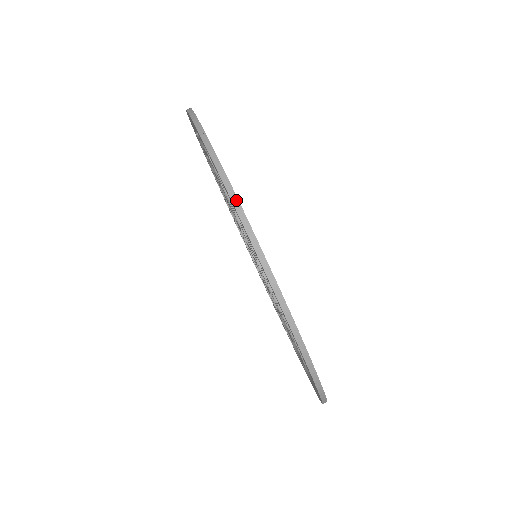
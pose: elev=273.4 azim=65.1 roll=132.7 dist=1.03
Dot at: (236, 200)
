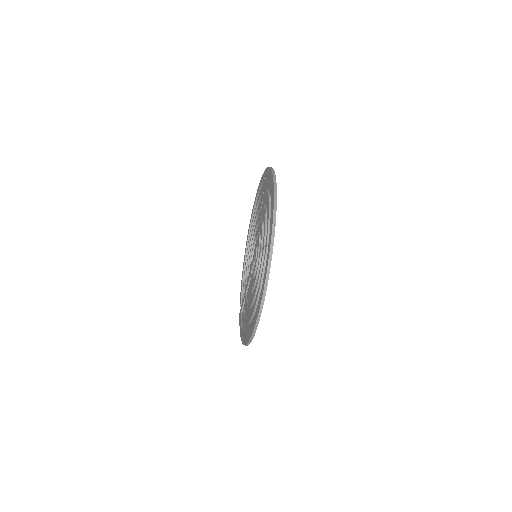
Dot at: (274, 228)
